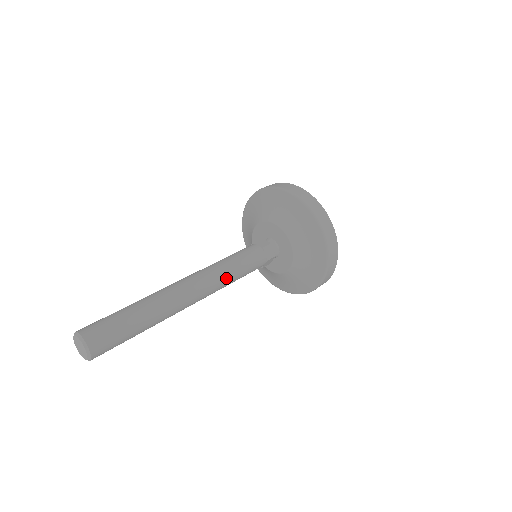
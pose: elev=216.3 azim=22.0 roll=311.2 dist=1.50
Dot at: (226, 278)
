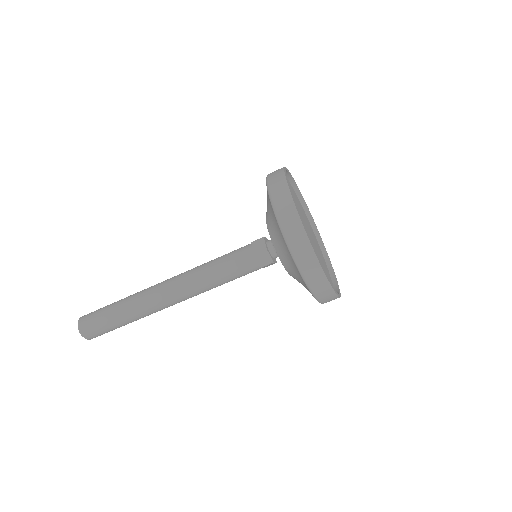
Dot at: (206, 286)
